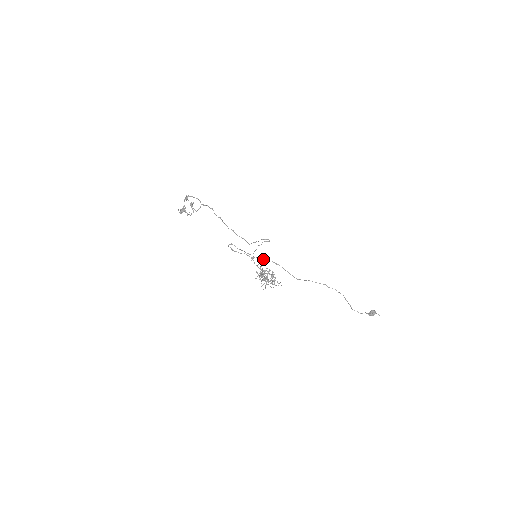
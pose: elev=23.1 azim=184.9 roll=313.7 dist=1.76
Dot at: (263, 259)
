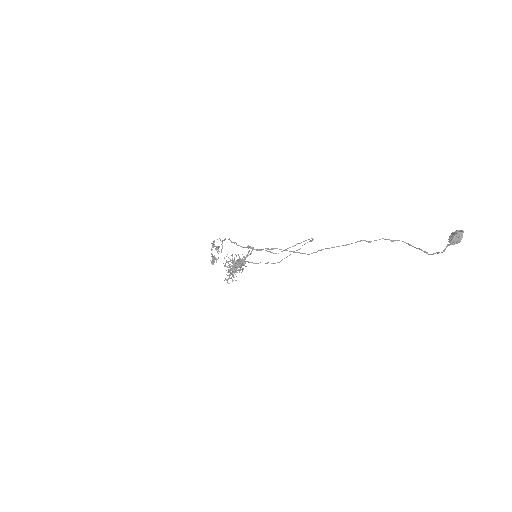
Dot at: (248, 251)
